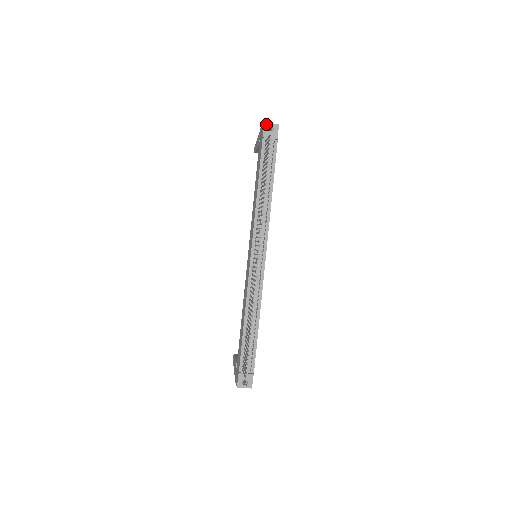
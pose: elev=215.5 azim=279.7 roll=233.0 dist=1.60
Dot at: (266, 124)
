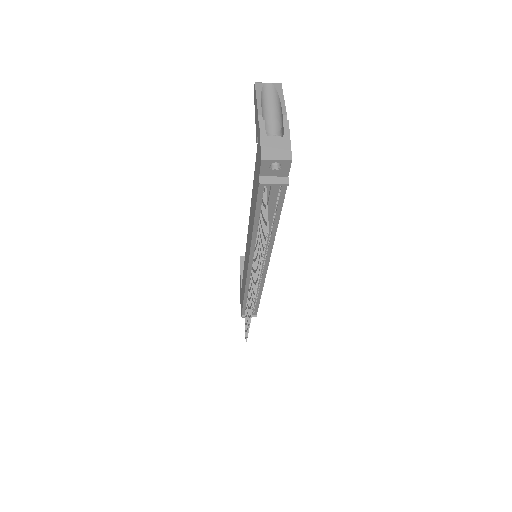
Dot at: (266, 162)
